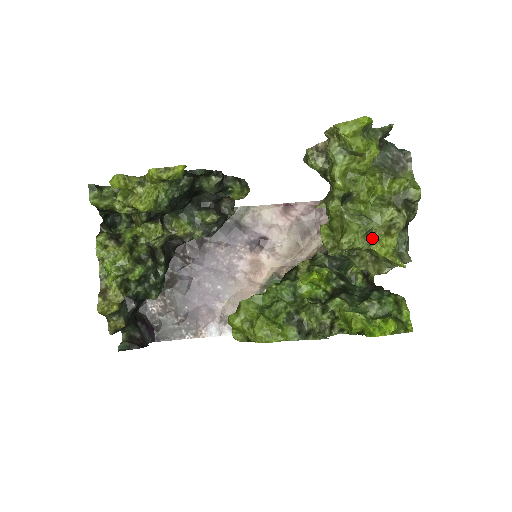
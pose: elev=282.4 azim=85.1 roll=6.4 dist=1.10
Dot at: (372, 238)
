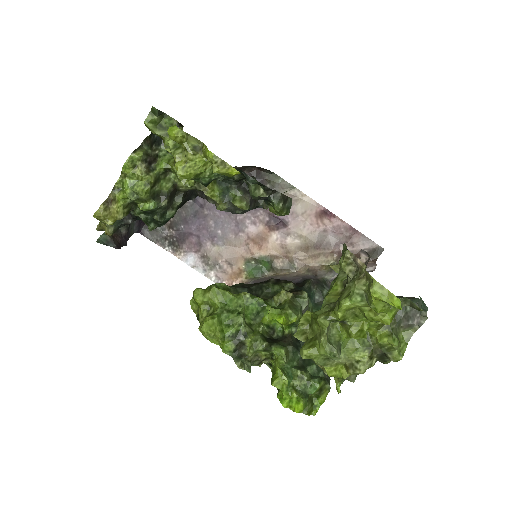
Dot at: (331, 362)
